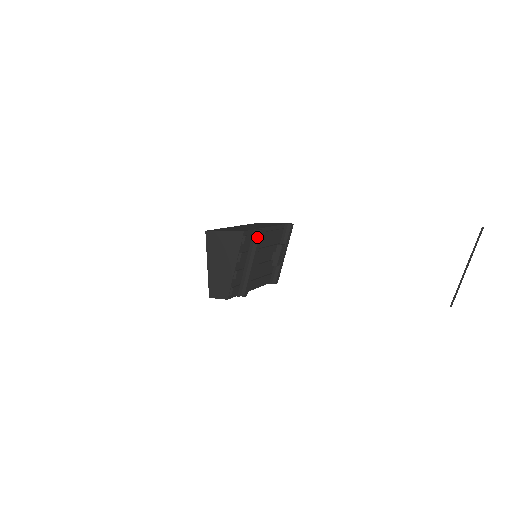
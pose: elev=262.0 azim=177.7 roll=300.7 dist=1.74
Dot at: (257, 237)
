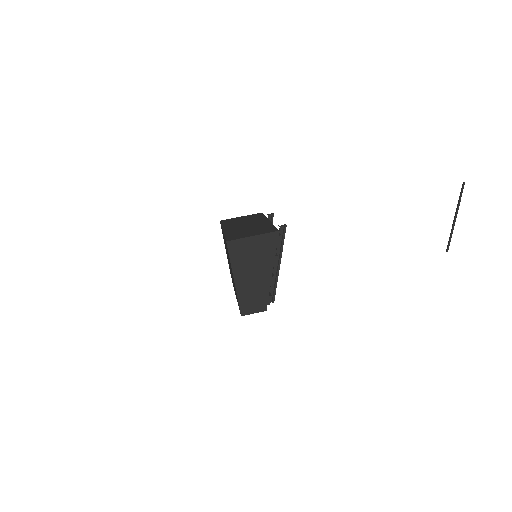
Dot at: (283, 234)
